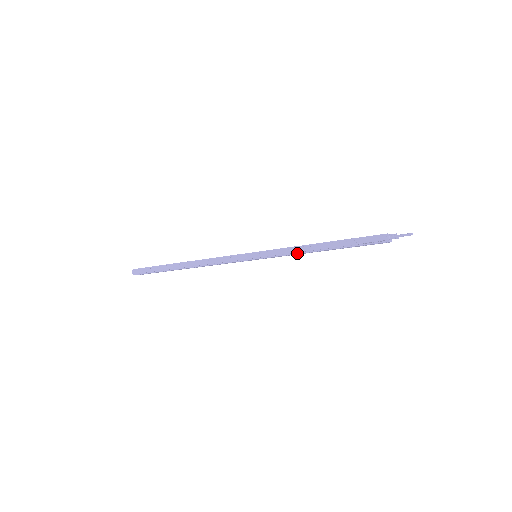
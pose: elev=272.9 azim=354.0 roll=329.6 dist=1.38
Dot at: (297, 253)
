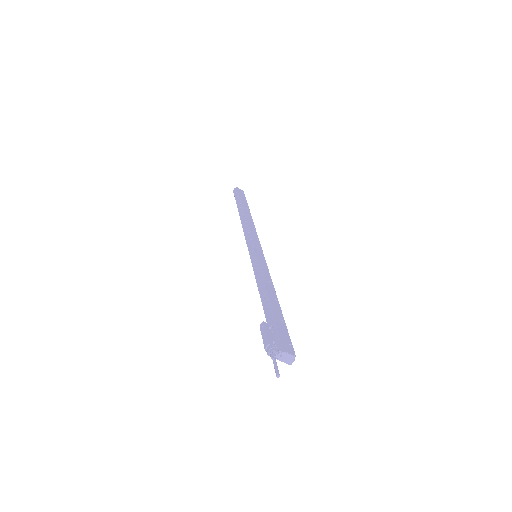
Dot at: (258, 285)
